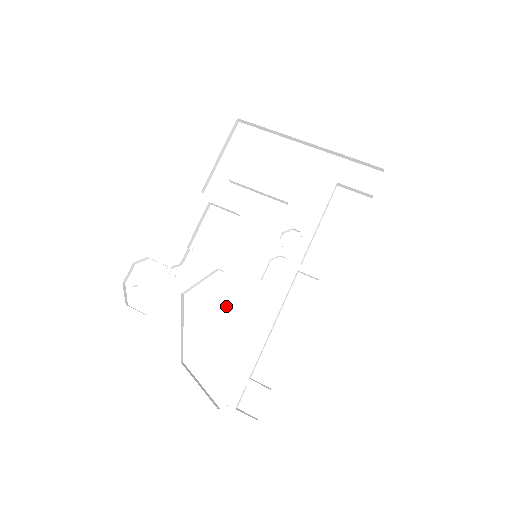
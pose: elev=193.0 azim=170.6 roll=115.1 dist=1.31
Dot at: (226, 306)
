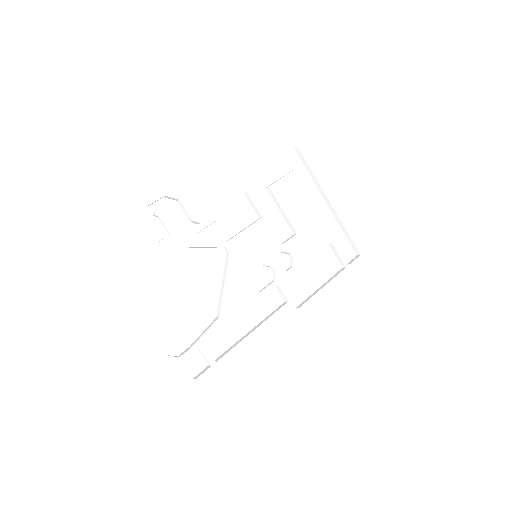
Dot at: (214, 279)
